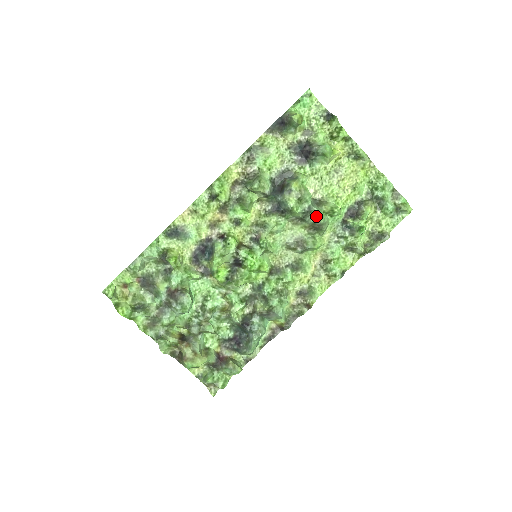
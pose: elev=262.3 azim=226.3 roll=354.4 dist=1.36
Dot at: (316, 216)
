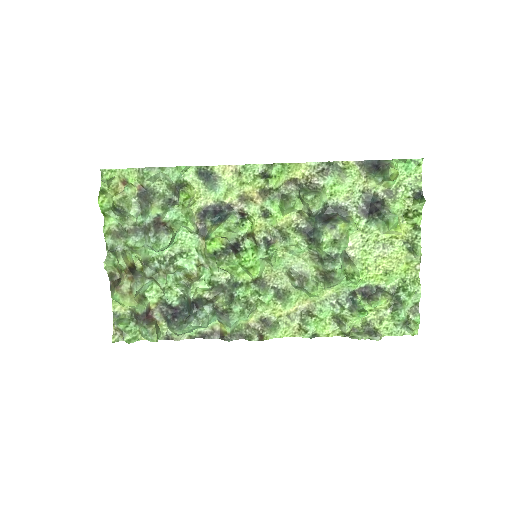
Dot at: (336, 267)
